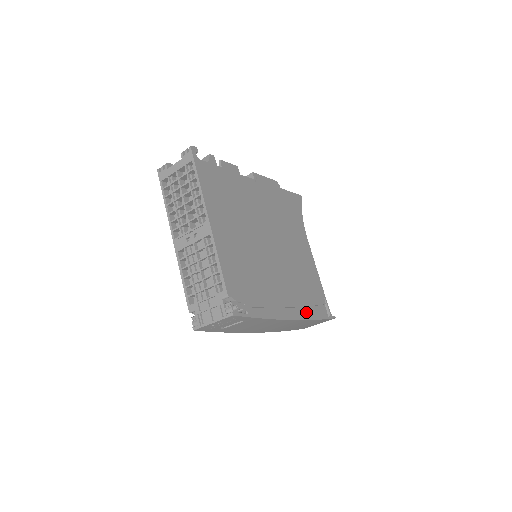
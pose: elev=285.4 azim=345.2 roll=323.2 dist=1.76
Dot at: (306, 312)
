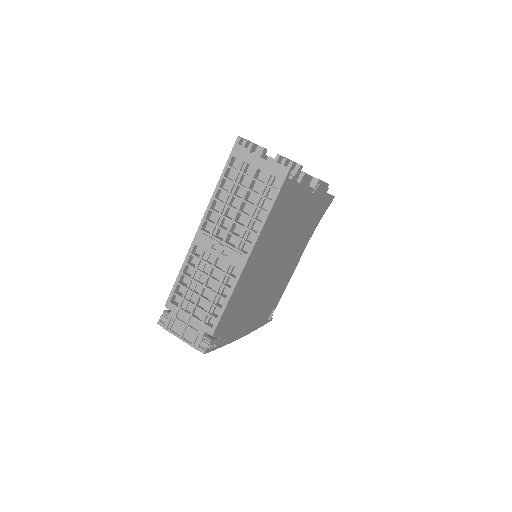
Dot at: (256, 324)
